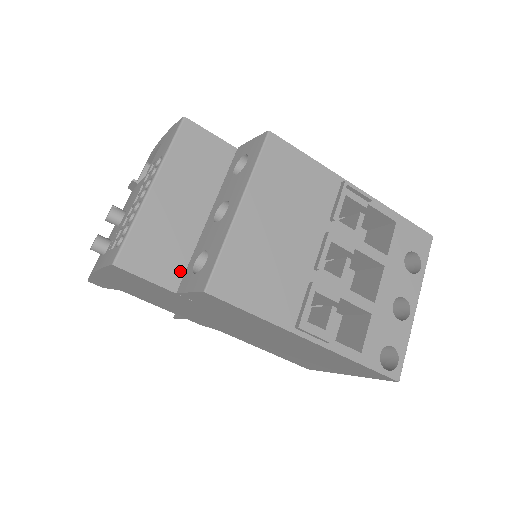
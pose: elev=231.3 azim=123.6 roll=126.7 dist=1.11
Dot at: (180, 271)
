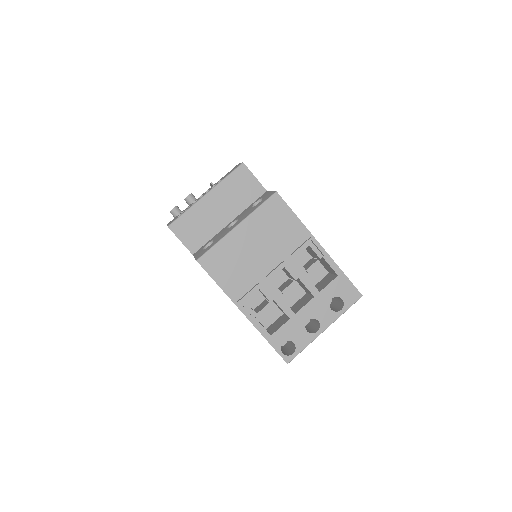
Dot at: (200, 245)
